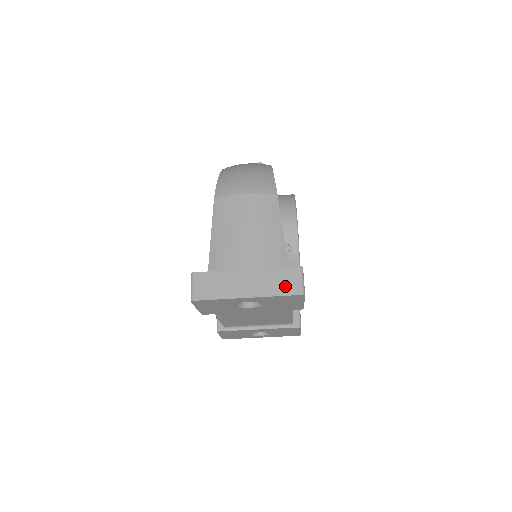
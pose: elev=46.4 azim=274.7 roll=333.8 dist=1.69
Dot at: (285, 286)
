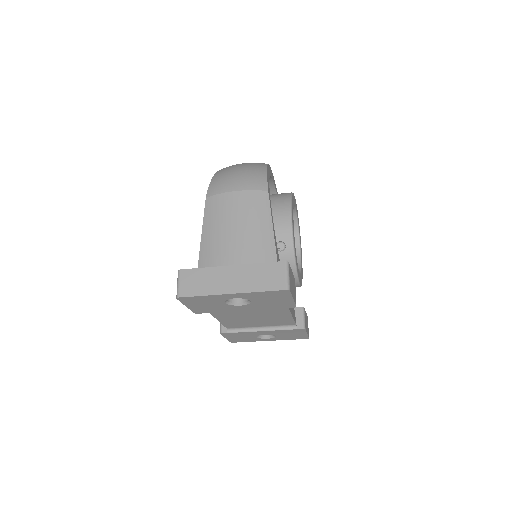
Dot at: (269, 281)
